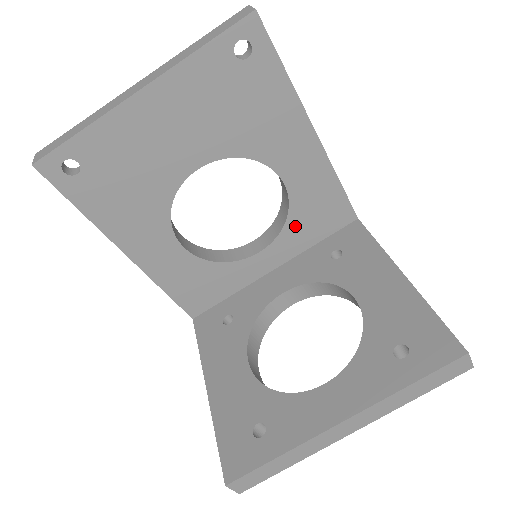
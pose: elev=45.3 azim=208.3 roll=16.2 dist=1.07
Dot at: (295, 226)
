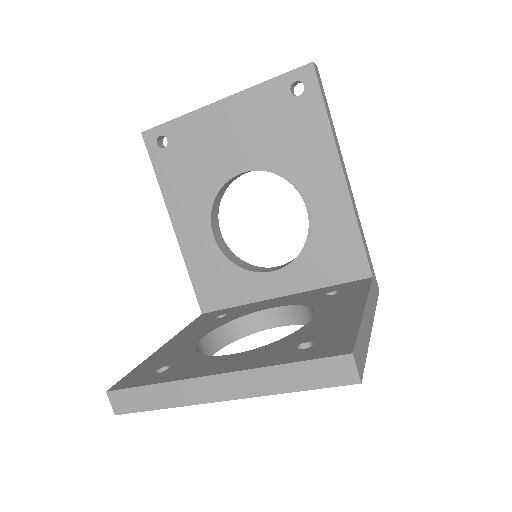
Dot at: (310, 258)
